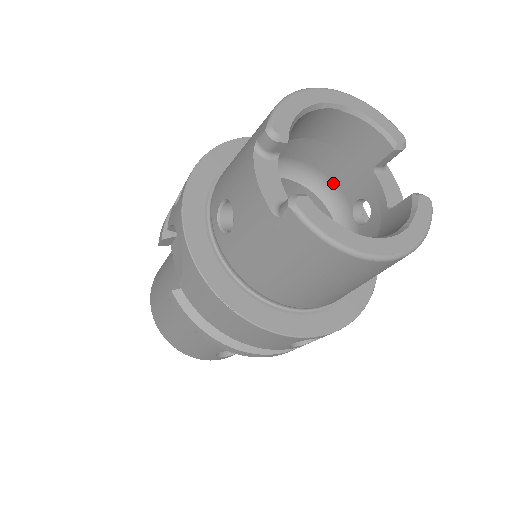
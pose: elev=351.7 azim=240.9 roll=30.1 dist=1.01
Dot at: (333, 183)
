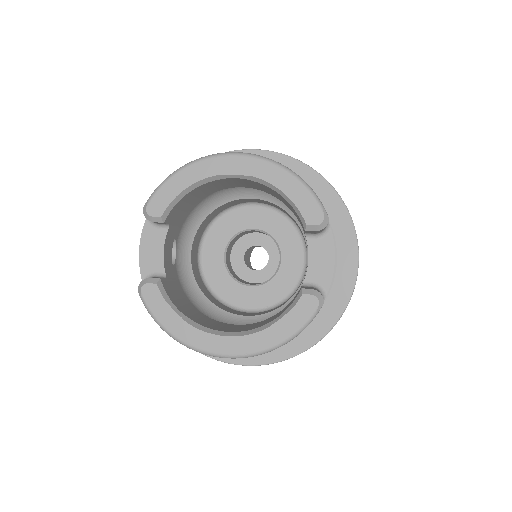
Dot at: occluded
